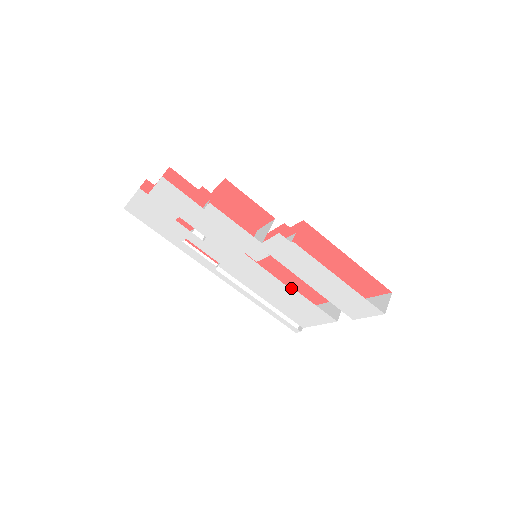
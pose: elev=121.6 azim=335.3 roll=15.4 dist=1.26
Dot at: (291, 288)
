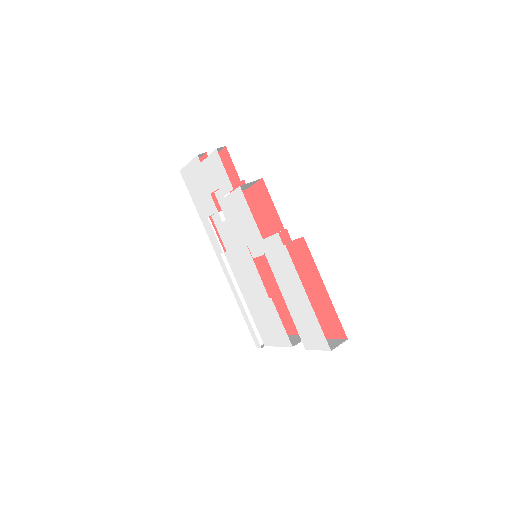
Dot at: occluded
